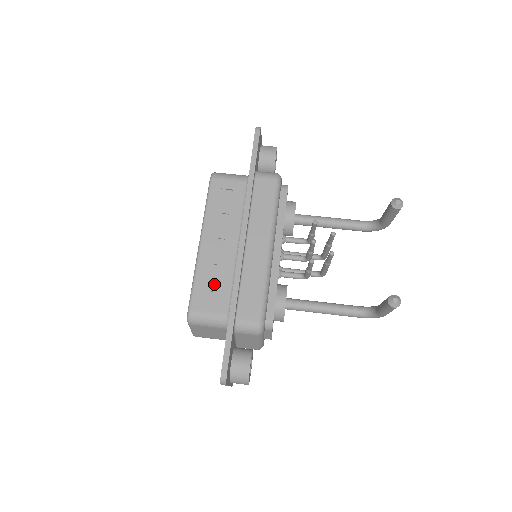
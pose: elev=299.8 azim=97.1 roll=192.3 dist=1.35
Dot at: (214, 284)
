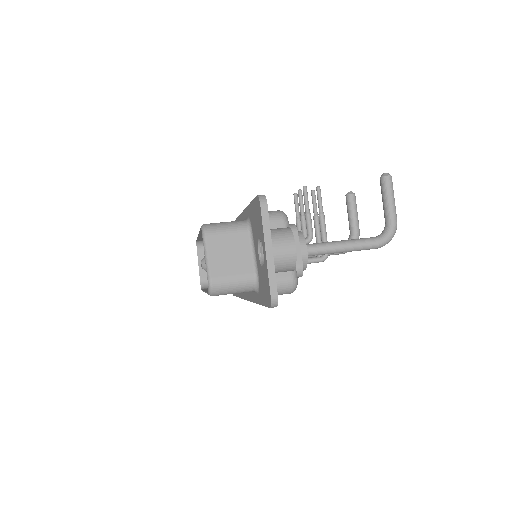
Dot at: occluded
